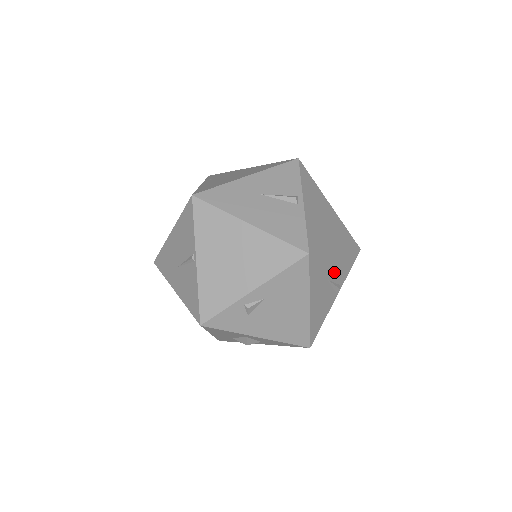
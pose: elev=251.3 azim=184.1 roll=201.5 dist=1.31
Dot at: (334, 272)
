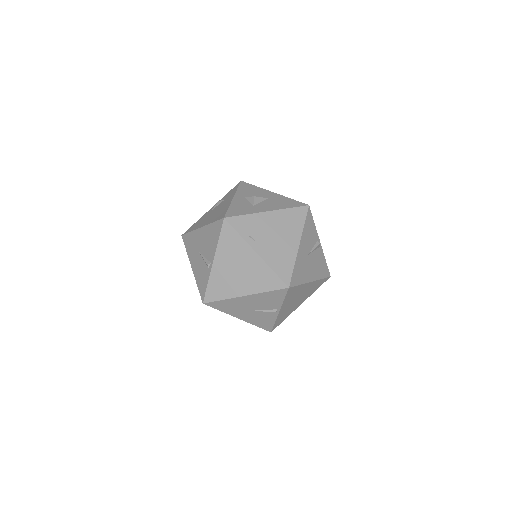
Dot at: occluded
